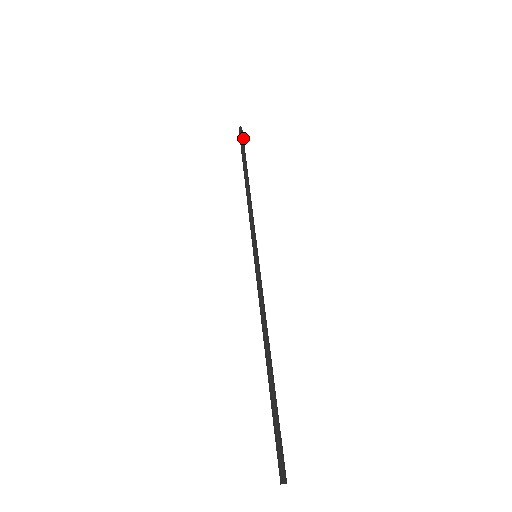
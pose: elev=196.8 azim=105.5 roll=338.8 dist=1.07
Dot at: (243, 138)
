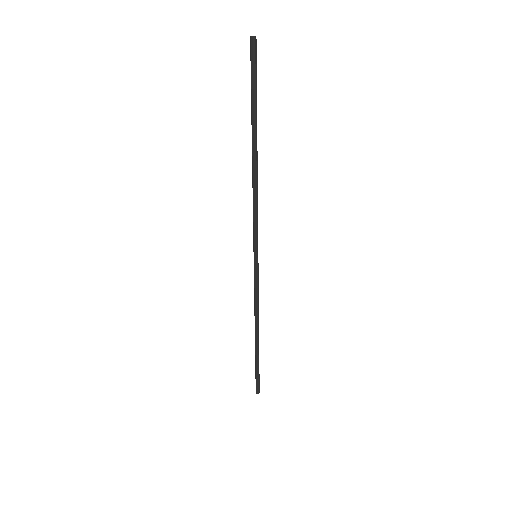
Dot at: (256, 66)
